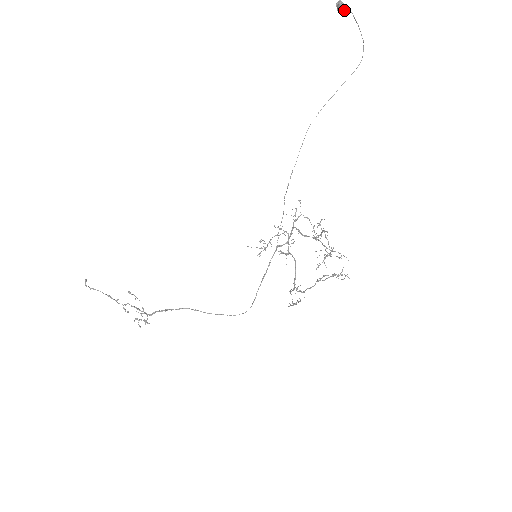
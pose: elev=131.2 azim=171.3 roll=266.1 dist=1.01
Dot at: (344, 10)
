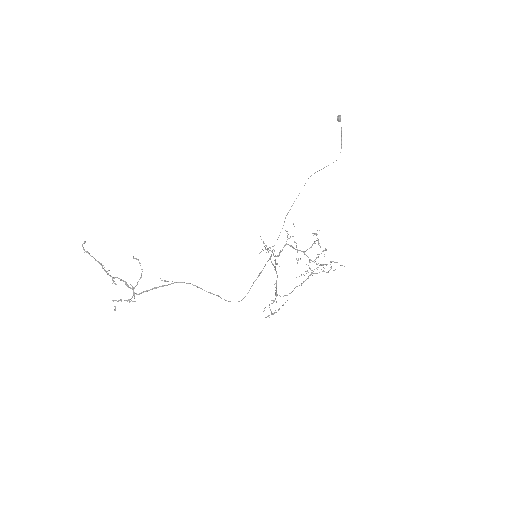
Dot at: (340, 121)
